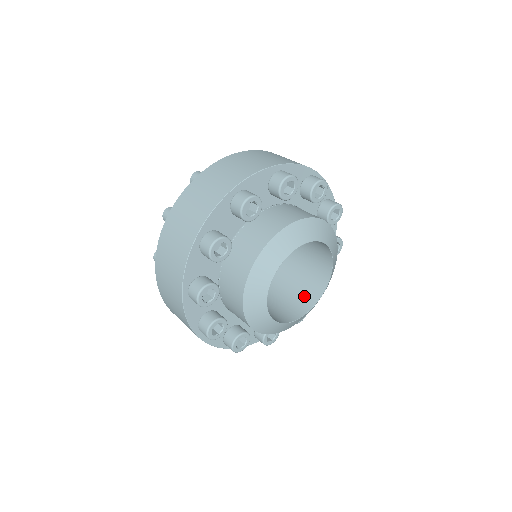
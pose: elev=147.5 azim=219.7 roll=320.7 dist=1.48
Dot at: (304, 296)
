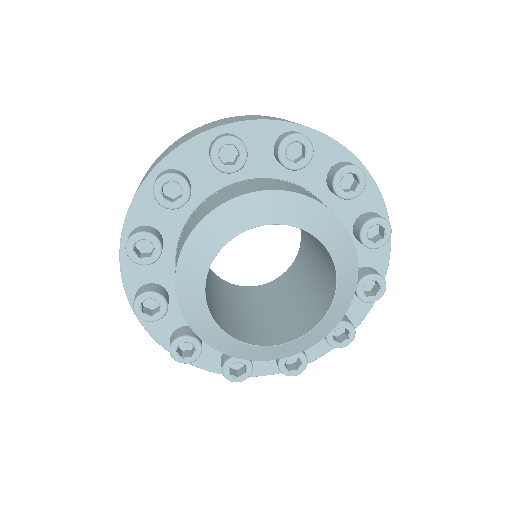
Dot at: (327, 281)
